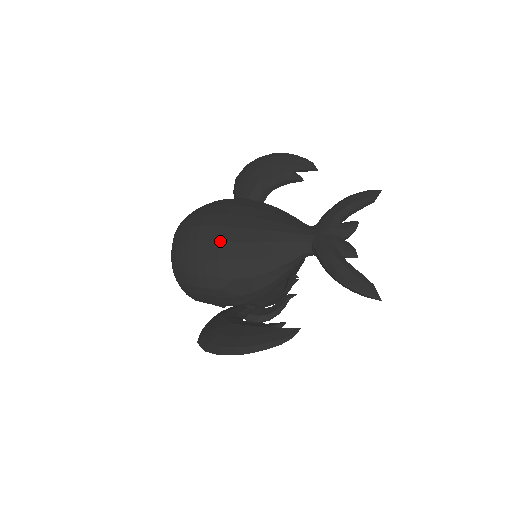
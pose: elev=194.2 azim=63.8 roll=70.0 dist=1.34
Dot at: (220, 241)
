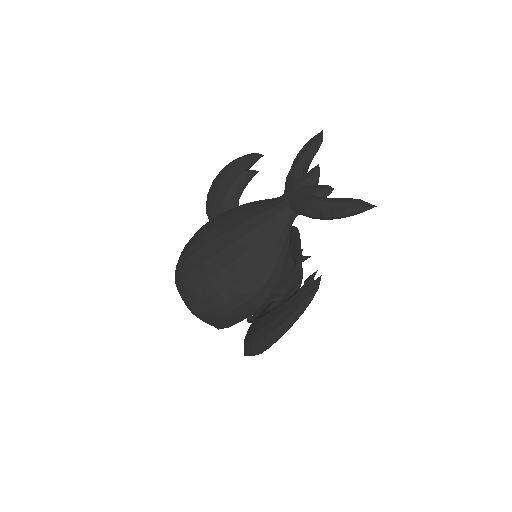
Dot at: (211, 256)
